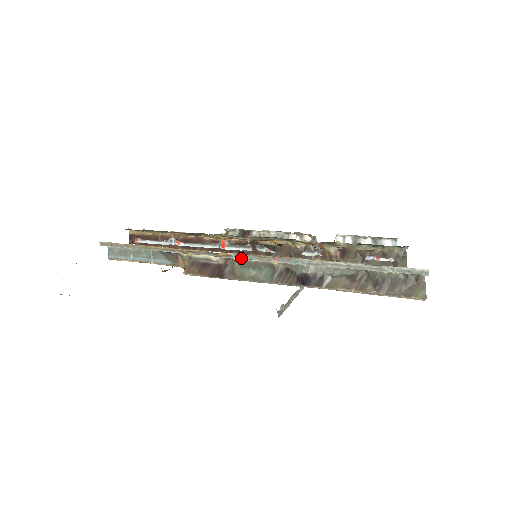
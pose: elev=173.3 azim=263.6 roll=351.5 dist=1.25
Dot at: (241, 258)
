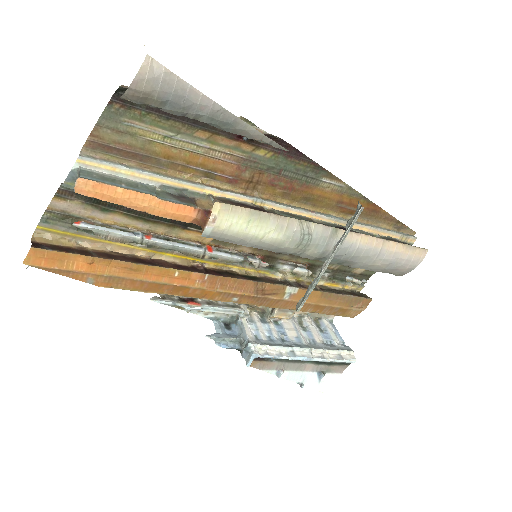
Dot at: (280, 204)
